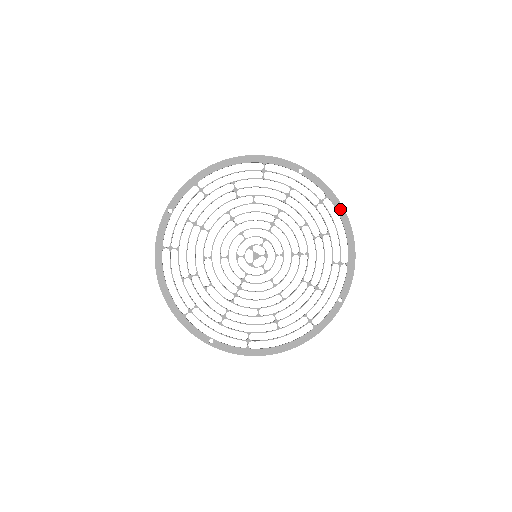
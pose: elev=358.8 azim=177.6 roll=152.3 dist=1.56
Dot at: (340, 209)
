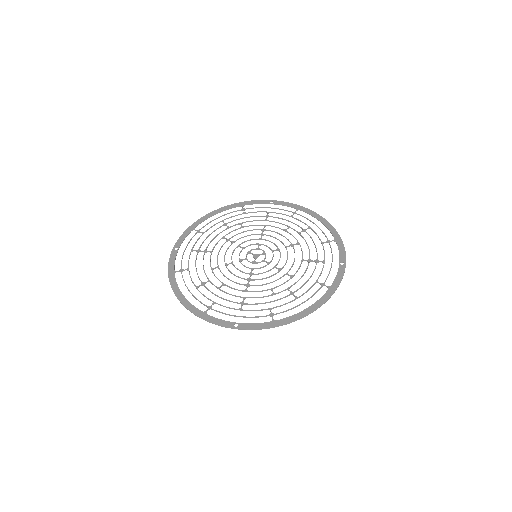
Dot at: (311, 213)
